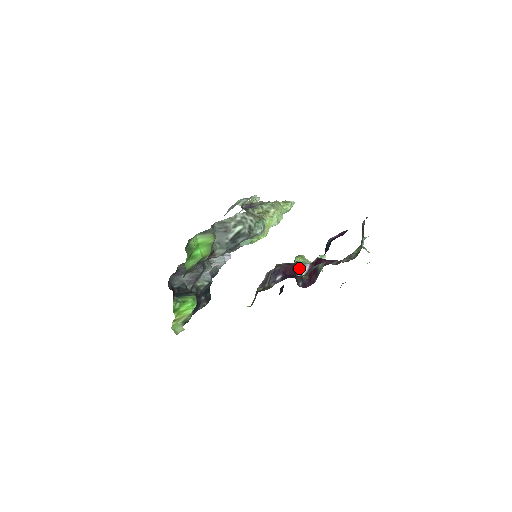
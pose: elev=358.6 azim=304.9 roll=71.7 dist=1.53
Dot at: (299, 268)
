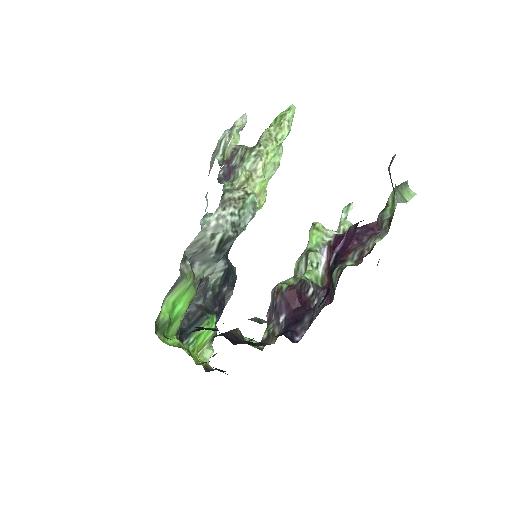
Dot at: (311, 270)
